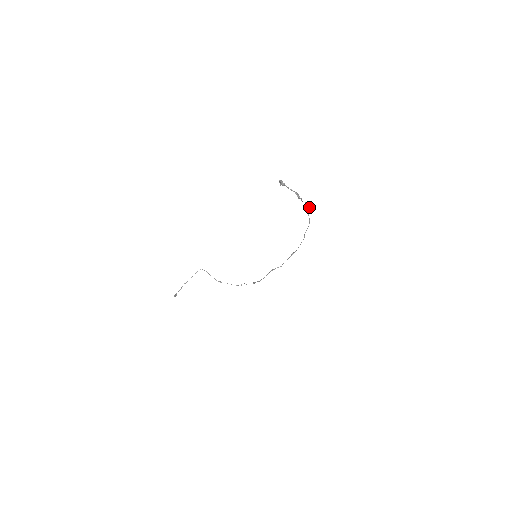
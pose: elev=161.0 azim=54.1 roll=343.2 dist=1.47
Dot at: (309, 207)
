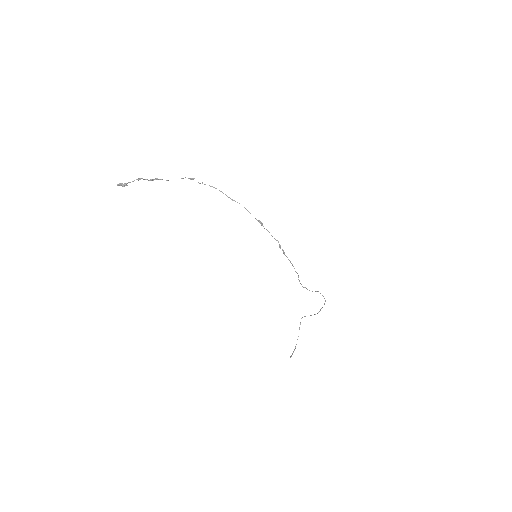
Dot at: (192, 179)
